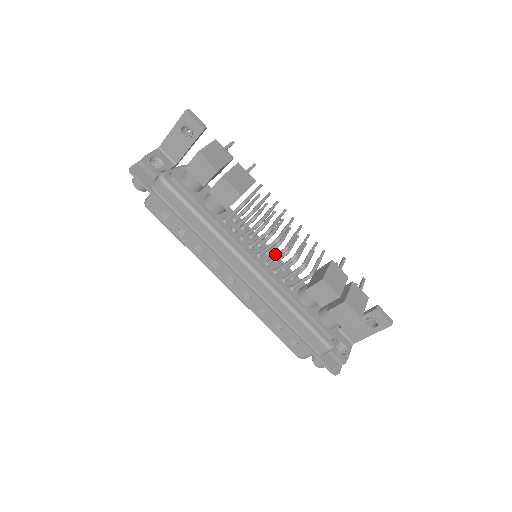
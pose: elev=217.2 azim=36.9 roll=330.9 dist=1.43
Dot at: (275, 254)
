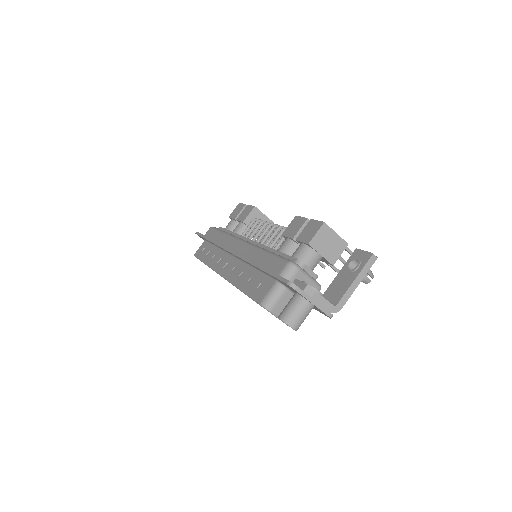
Dot at: occluded
